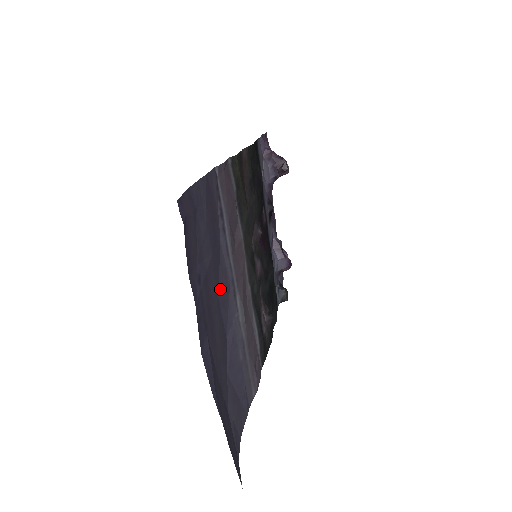
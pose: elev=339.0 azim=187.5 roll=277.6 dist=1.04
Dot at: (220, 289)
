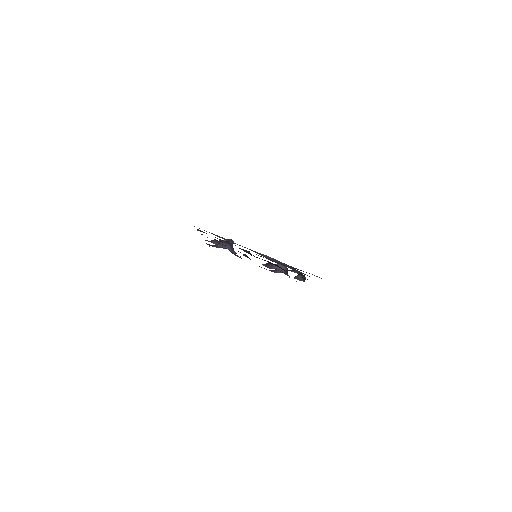
Dot at: occluded
